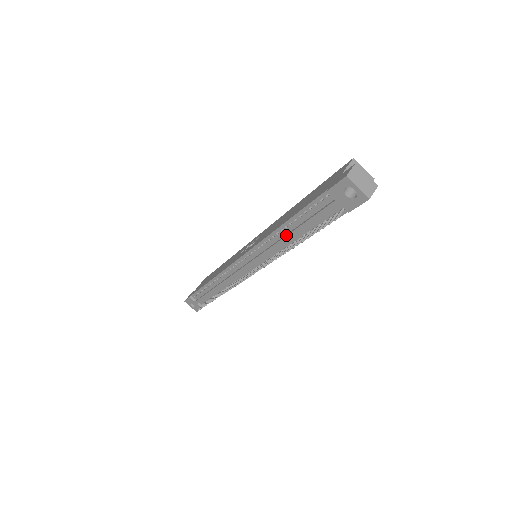
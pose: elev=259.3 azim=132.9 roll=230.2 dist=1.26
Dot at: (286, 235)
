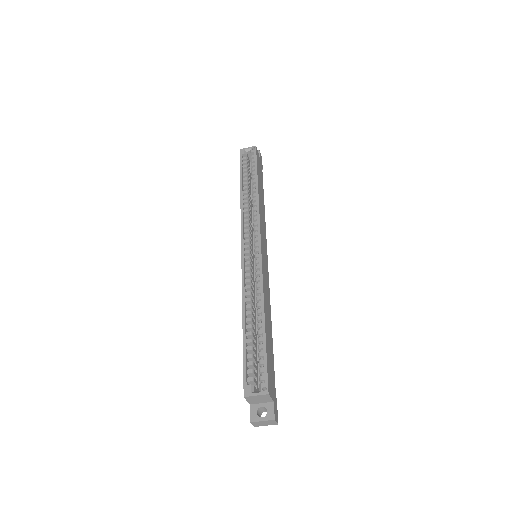
Dot at: occluded
